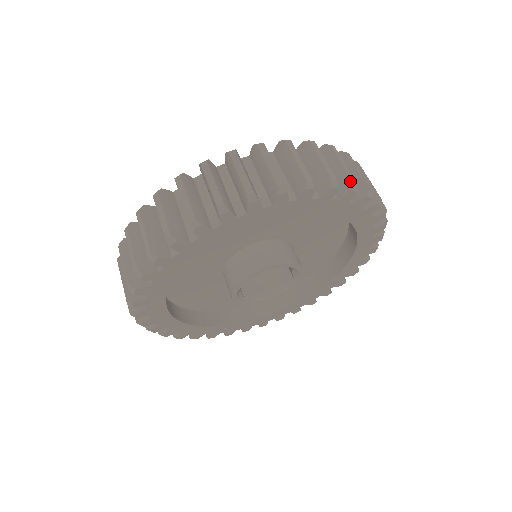
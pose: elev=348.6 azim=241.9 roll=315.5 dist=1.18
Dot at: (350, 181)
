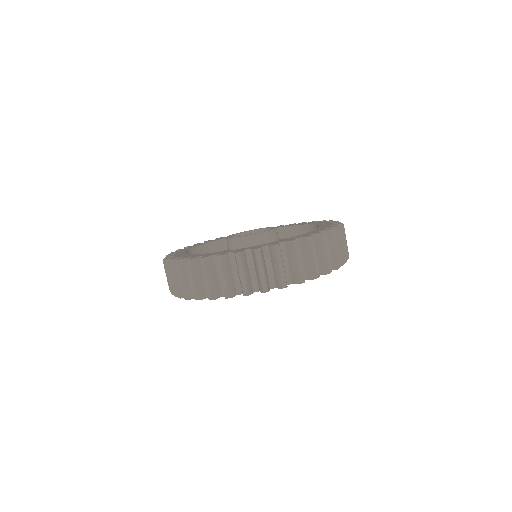
Dot at: (299, 279)
